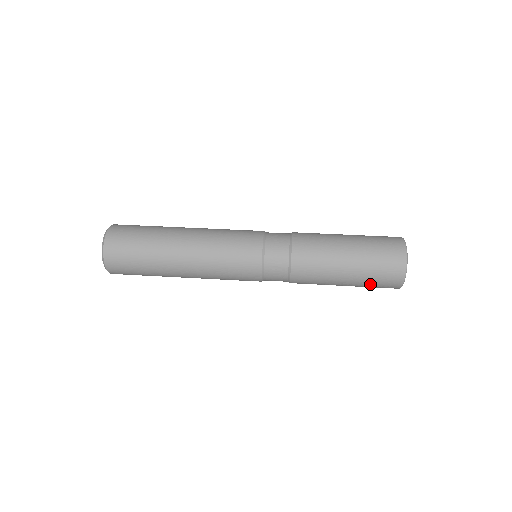
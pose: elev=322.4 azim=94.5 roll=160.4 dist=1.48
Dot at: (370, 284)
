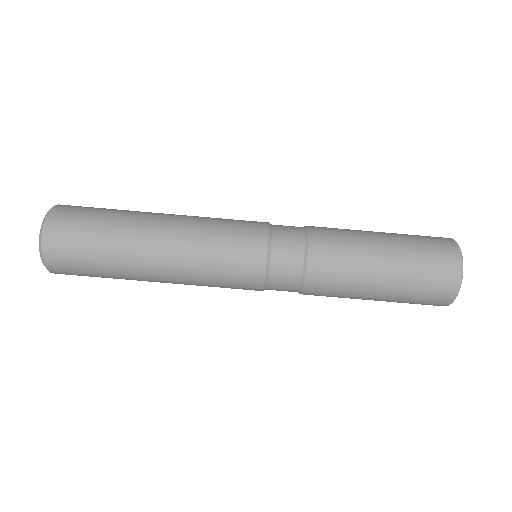
Dot at: occluded
